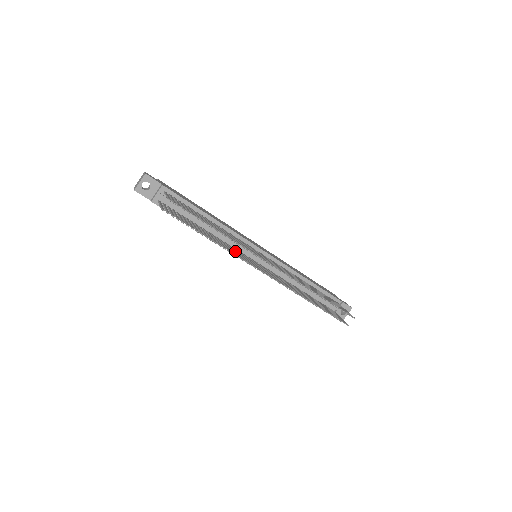
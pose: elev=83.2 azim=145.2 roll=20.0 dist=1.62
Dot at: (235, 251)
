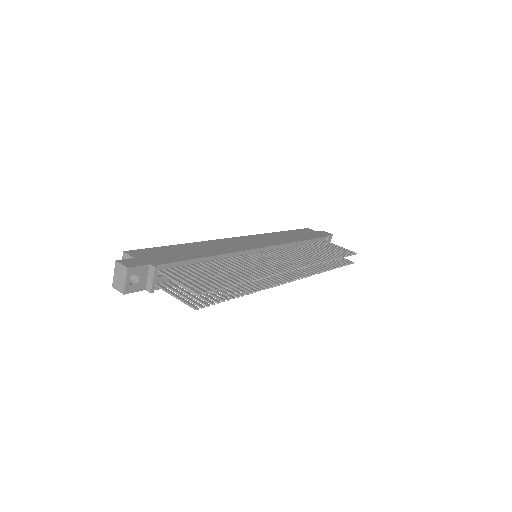
Dot at: occluded
